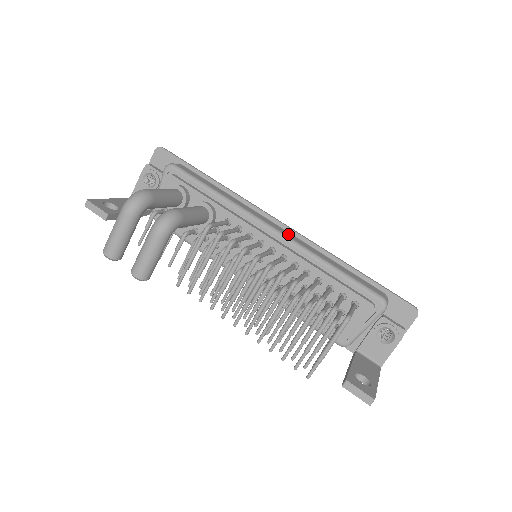
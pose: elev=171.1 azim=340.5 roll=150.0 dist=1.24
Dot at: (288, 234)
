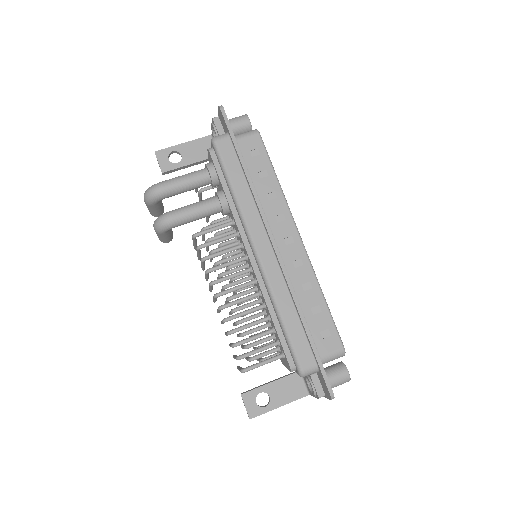
Dot at: (270, 263)
